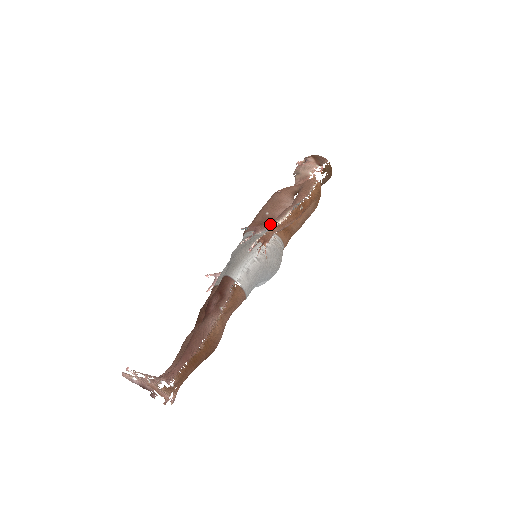
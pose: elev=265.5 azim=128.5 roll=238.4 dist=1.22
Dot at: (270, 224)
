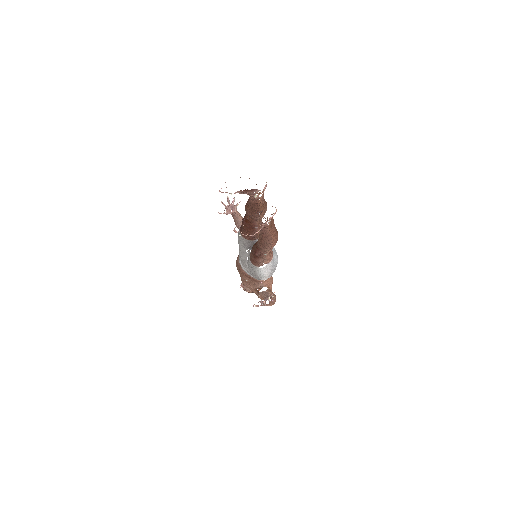
Dot at: occluded
